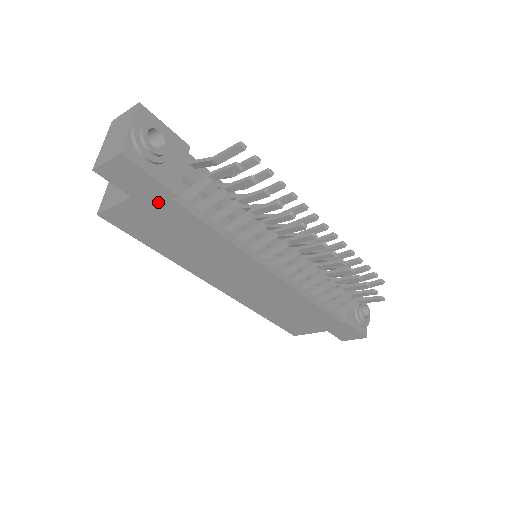
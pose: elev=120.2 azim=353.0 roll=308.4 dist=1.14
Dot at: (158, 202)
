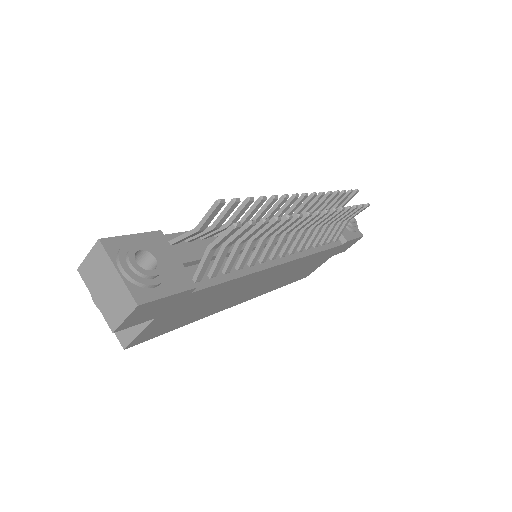
Dot at: (180, 303)
